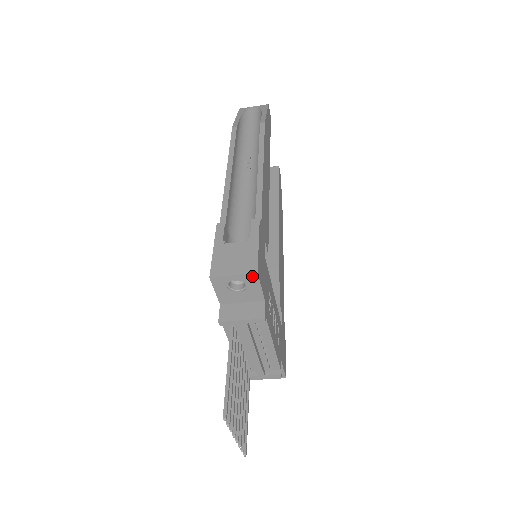
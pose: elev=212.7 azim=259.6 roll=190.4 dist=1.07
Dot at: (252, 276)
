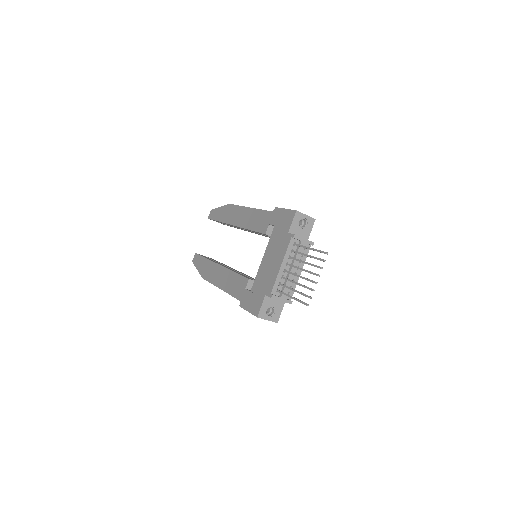
Dot at: (312, 220)
